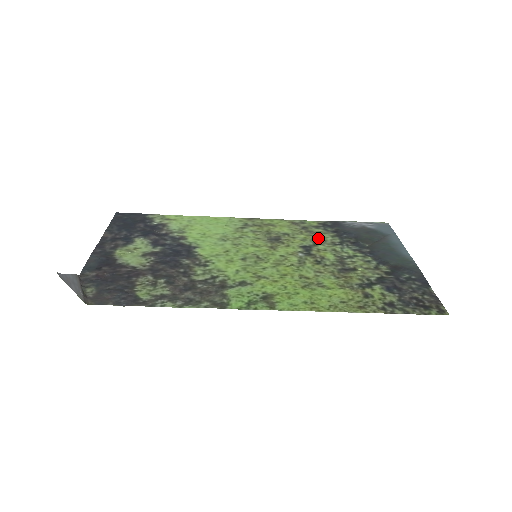
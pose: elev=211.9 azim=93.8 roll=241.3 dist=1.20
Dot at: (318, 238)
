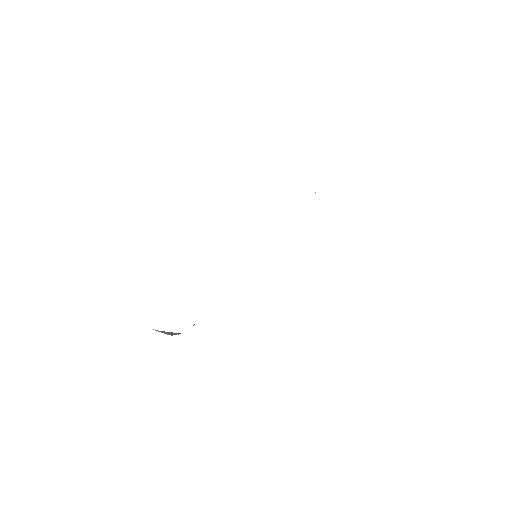
Dot at: occluded
